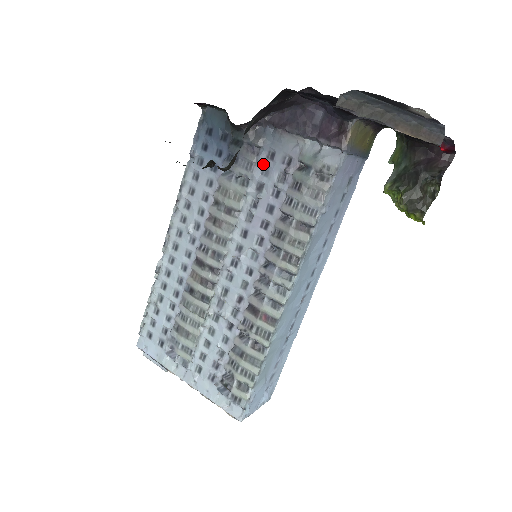
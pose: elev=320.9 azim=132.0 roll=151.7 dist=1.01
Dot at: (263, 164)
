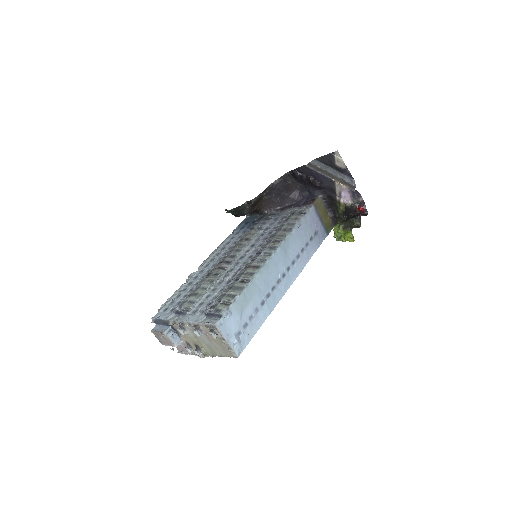
Dot at: (271, 222)
